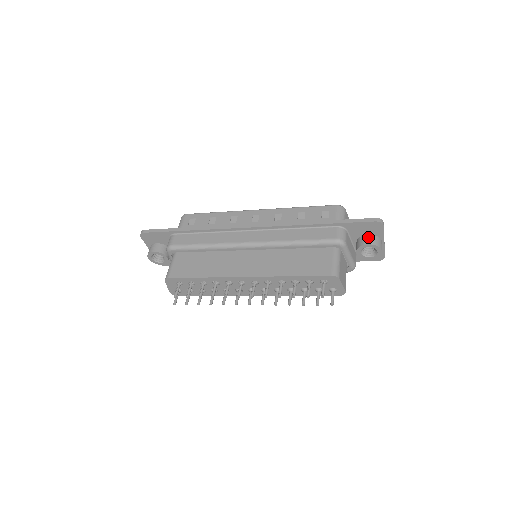
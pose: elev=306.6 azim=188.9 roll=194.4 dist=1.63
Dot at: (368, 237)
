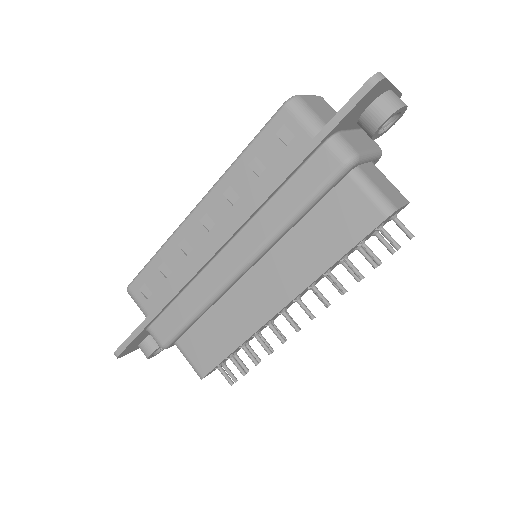
Dot at: (373, 109)
